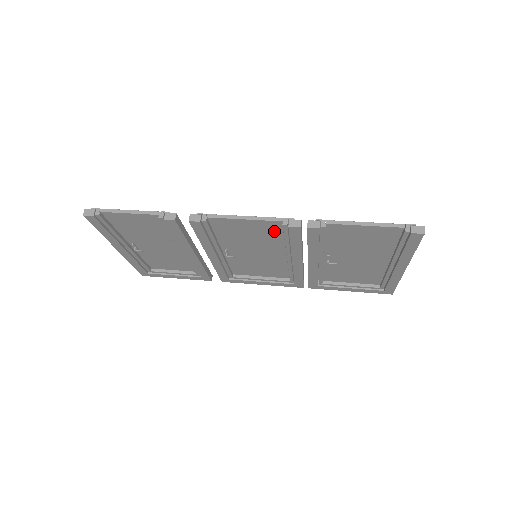
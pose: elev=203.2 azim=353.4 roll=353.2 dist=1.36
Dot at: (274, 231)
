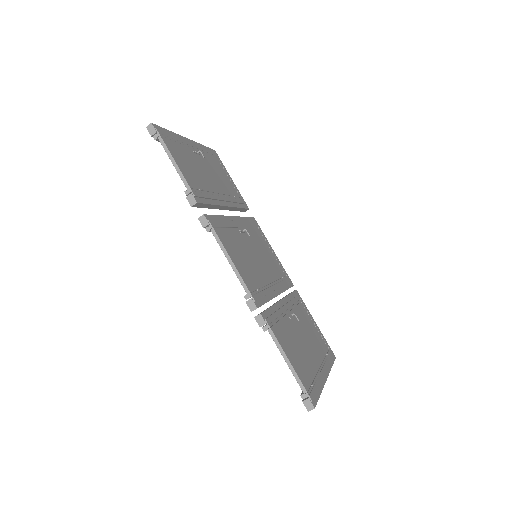
Dot at: occluded
